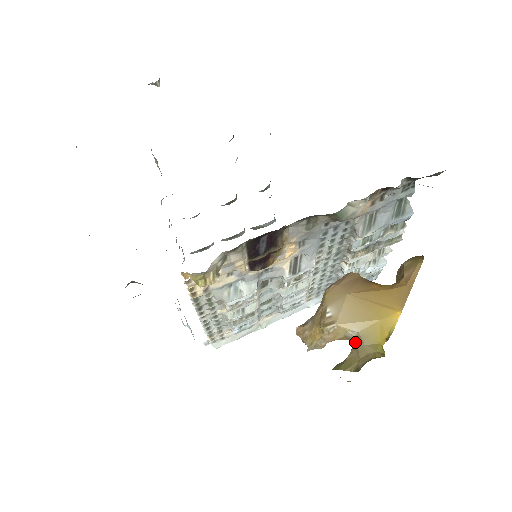
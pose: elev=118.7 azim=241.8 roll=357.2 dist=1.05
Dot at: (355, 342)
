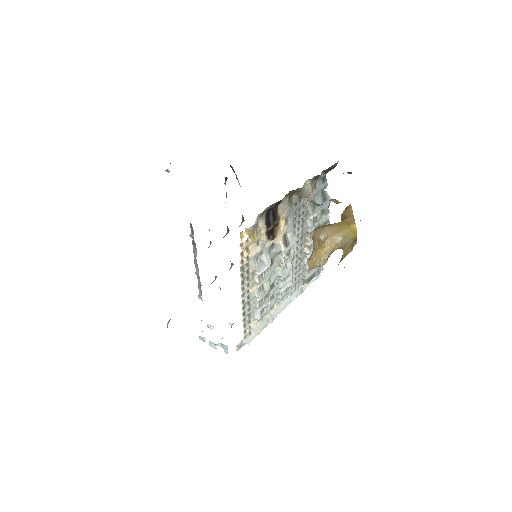
Dot at: (343, 243)
